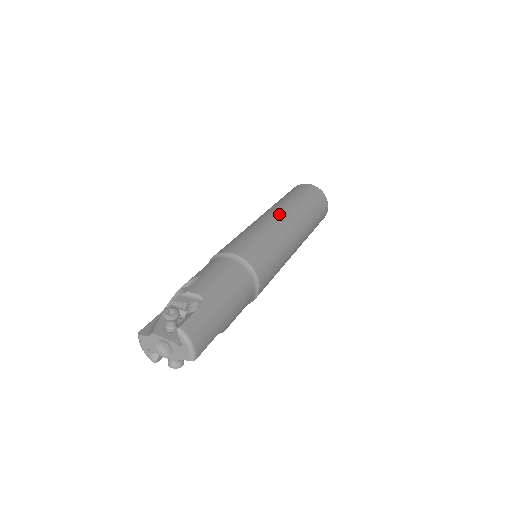
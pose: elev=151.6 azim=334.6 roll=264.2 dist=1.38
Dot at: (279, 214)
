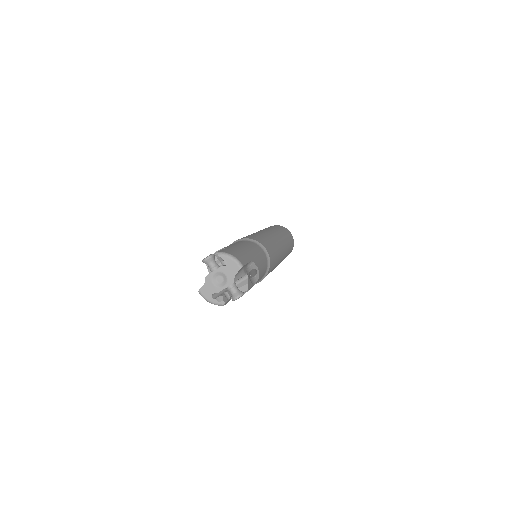
Dot at: occluded
